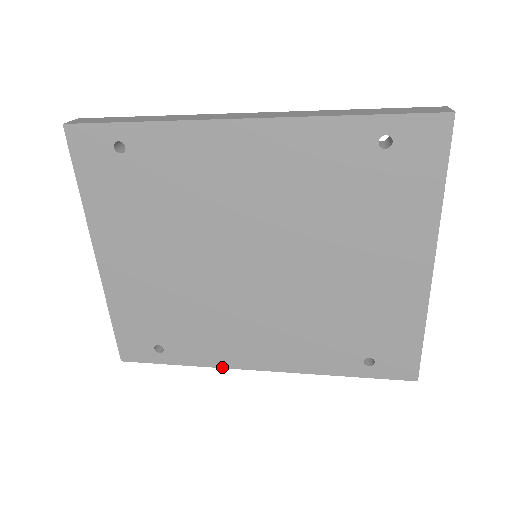
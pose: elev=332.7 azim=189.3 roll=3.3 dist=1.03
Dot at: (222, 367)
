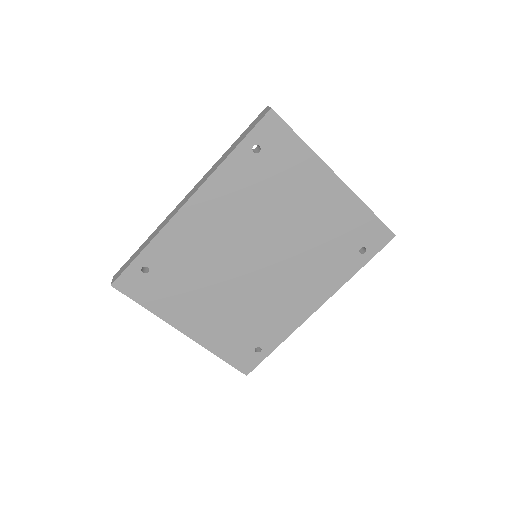
Dot at: occluded
